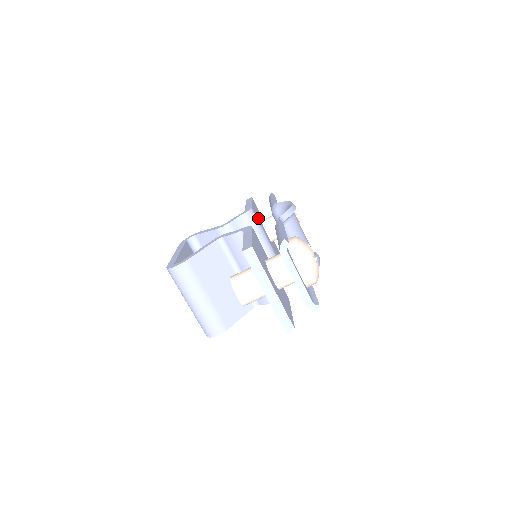
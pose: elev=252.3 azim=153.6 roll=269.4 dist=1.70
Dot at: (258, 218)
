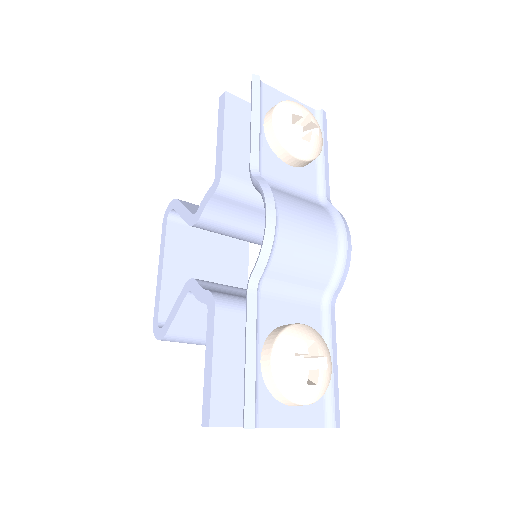
Dot at: (242, 167)
